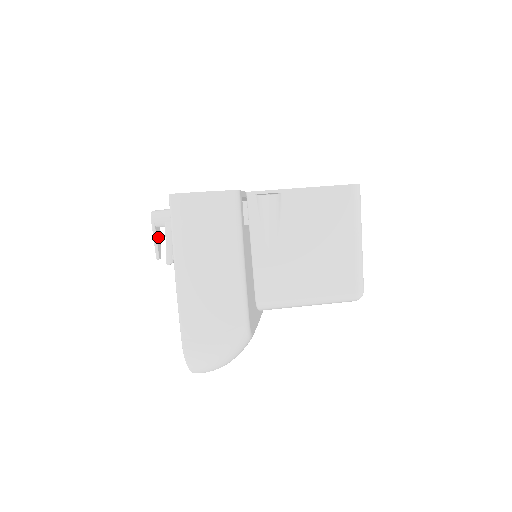
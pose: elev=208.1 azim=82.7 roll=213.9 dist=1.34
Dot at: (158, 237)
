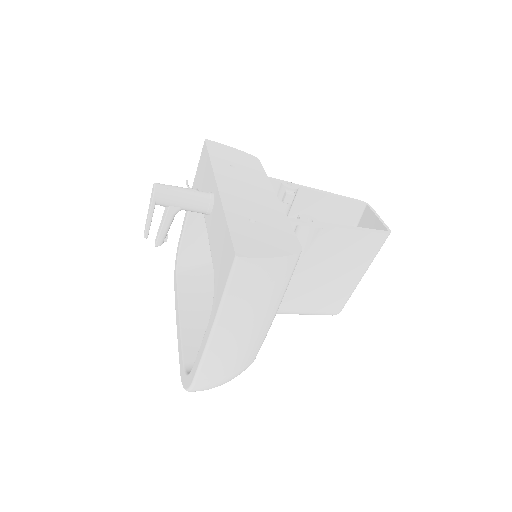
Dot at: occluded
